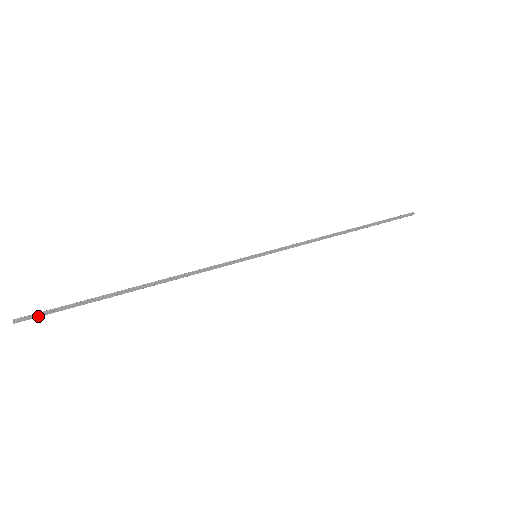
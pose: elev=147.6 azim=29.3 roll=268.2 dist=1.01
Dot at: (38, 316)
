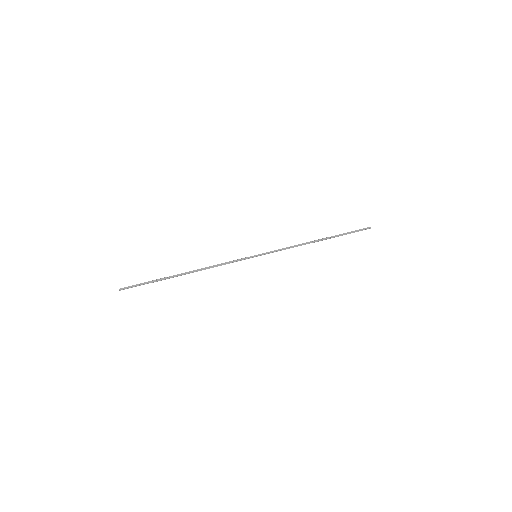
Dot at: (131, 287)
